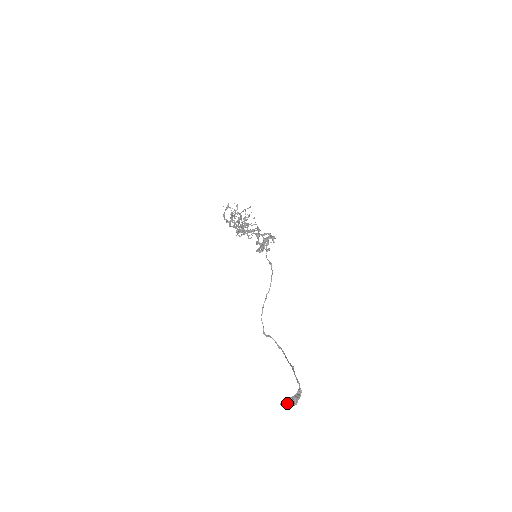
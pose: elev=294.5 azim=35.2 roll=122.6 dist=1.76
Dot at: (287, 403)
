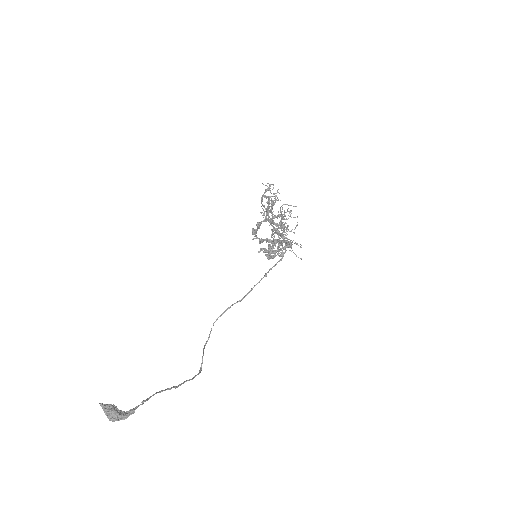
Dot at: (103, 409)
